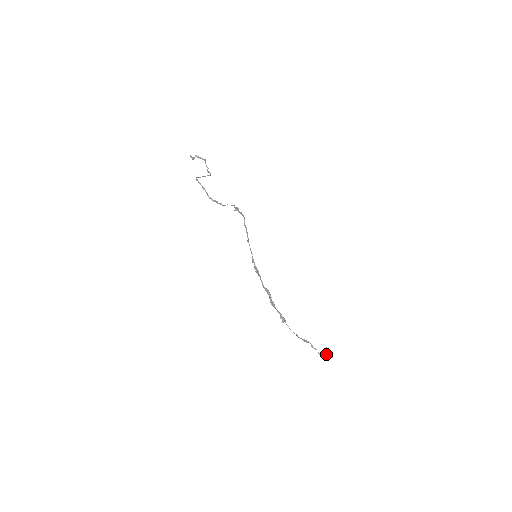
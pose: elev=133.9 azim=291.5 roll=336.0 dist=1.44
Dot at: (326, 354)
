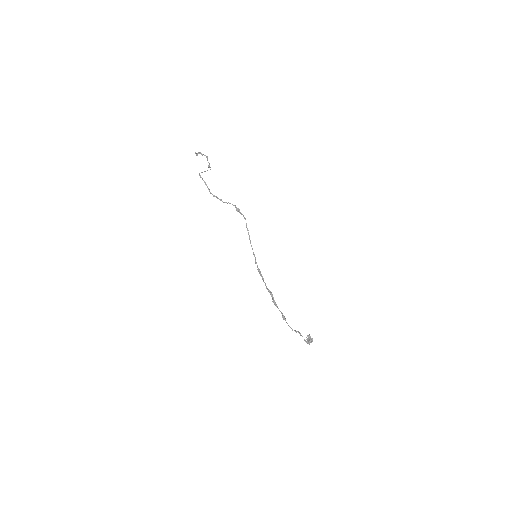
Dot at: (309, 339)
